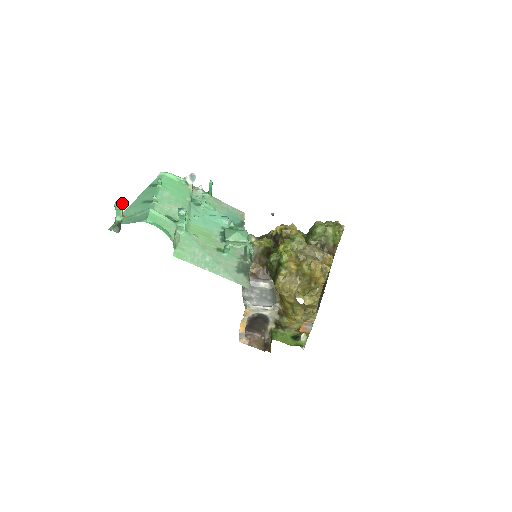
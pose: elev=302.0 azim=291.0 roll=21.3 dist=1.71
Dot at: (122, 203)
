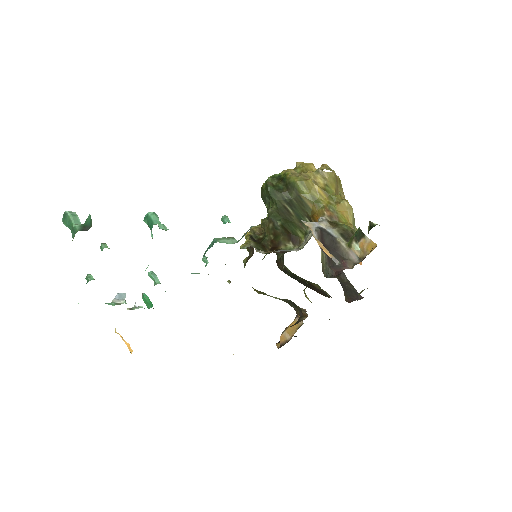
Dot at: occluded
